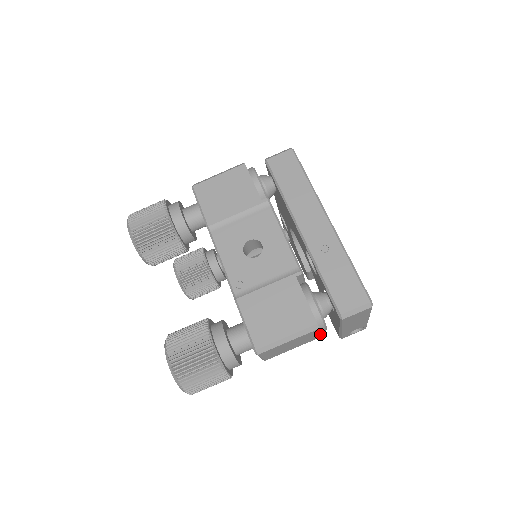
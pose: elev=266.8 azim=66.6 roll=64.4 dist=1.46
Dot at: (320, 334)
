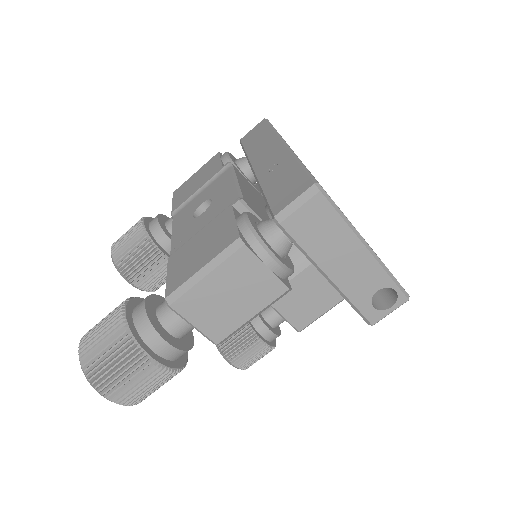
Dot at: (275, 275)
